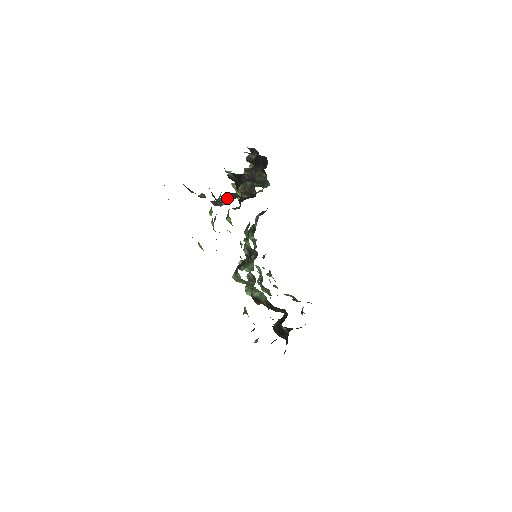
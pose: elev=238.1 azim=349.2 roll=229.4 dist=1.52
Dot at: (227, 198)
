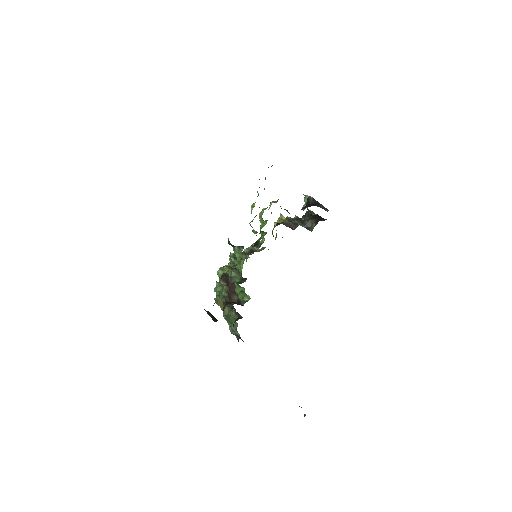
Dot at: (285, 209)
